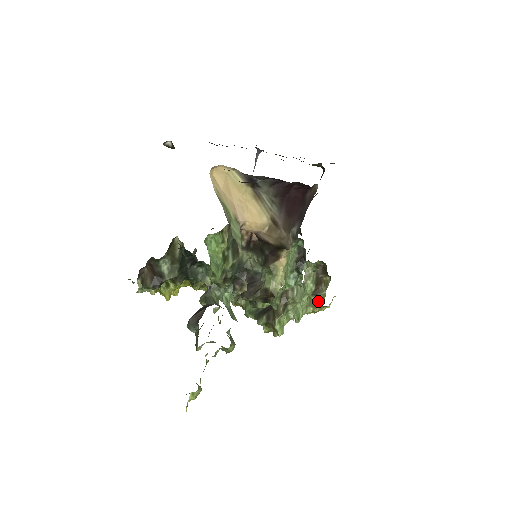
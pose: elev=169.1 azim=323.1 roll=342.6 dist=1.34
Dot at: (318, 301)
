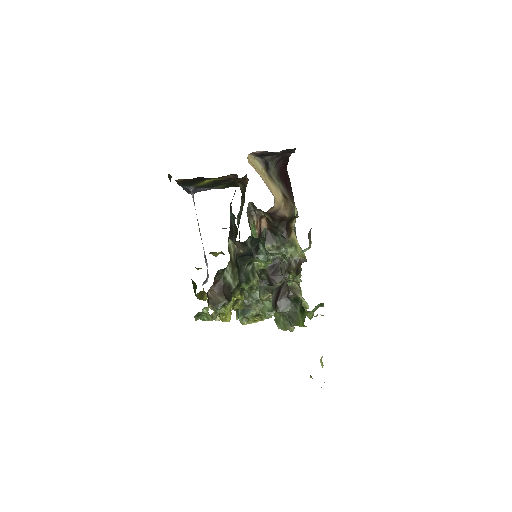
Dot at: occluded
